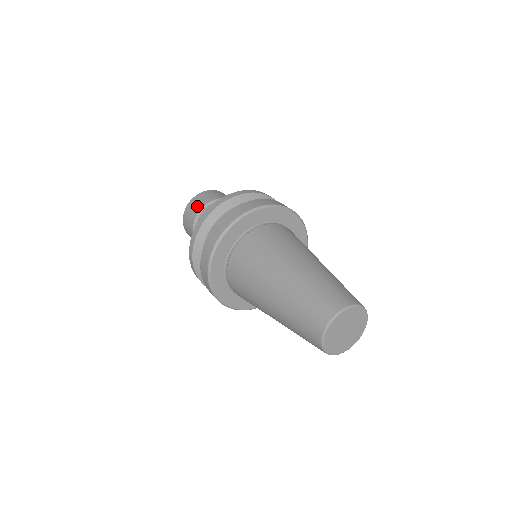
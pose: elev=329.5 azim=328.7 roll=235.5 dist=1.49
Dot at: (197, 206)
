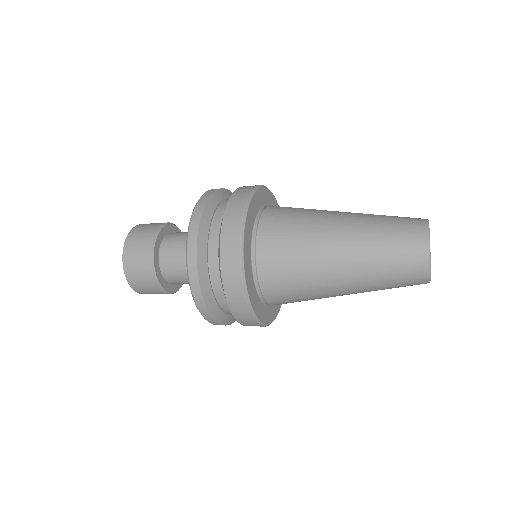
Dot at: (144, 238)
